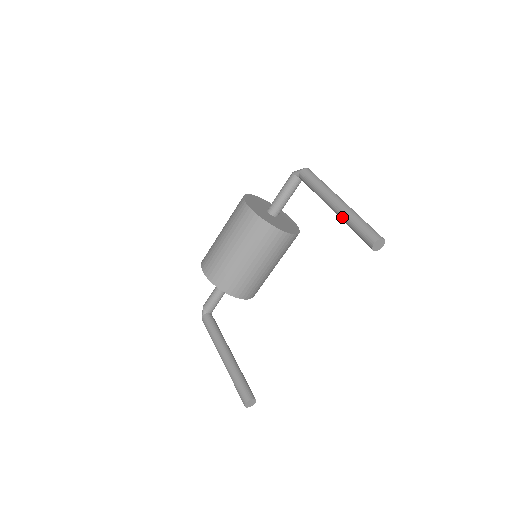
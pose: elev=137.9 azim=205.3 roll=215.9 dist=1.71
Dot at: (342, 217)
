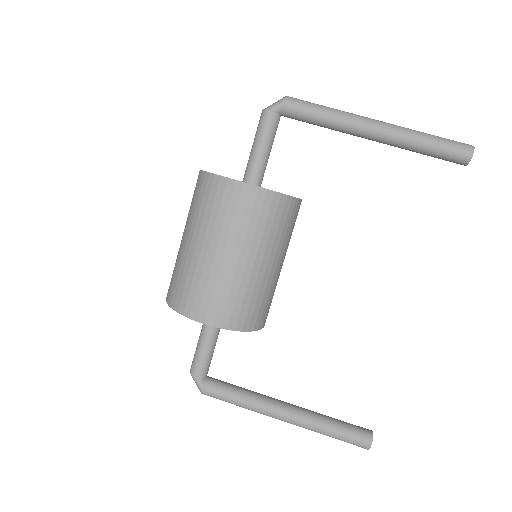
Dot at: (400, 141)
